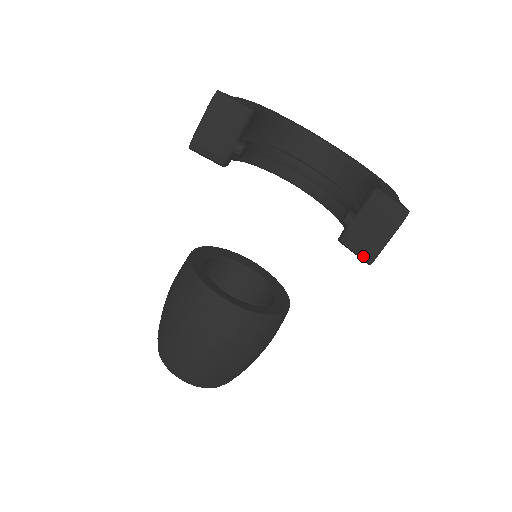
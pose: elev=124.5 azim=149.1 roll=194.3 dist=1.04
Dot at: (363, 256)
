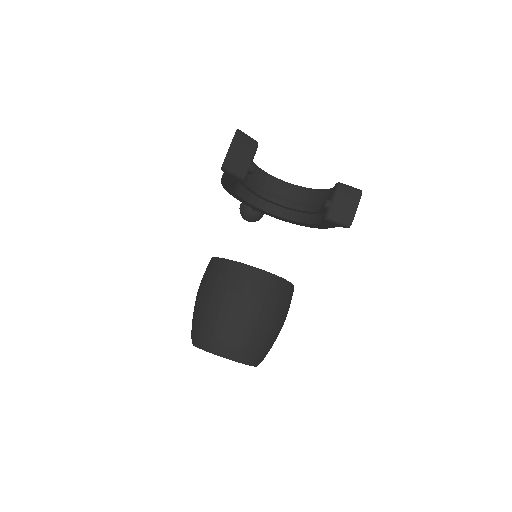
Dot at: (344, 223)
